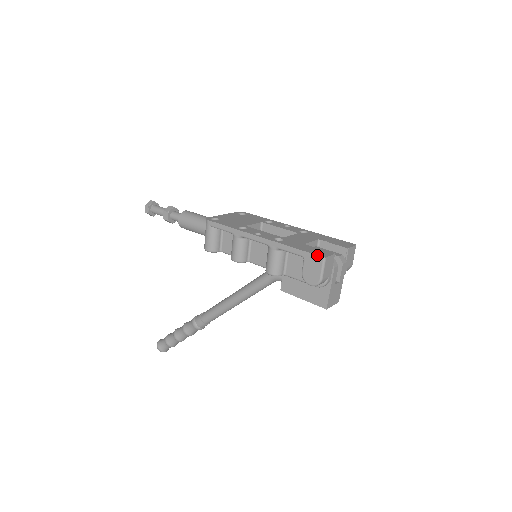
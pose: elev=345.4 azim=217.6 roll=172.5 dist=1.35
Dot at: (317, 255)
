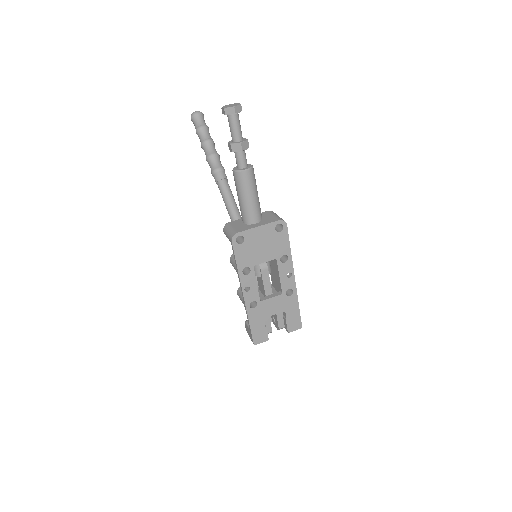
Dot at: (253, 340)
